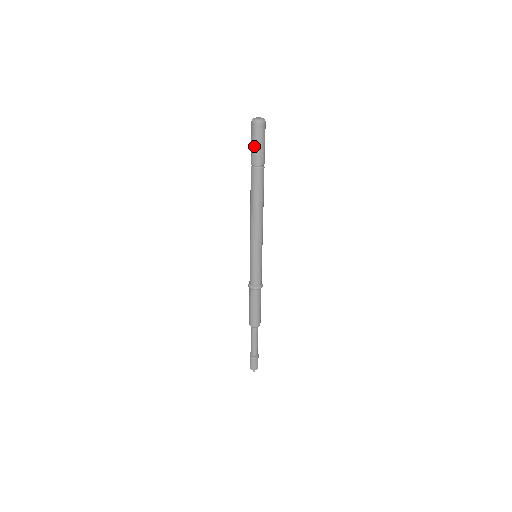
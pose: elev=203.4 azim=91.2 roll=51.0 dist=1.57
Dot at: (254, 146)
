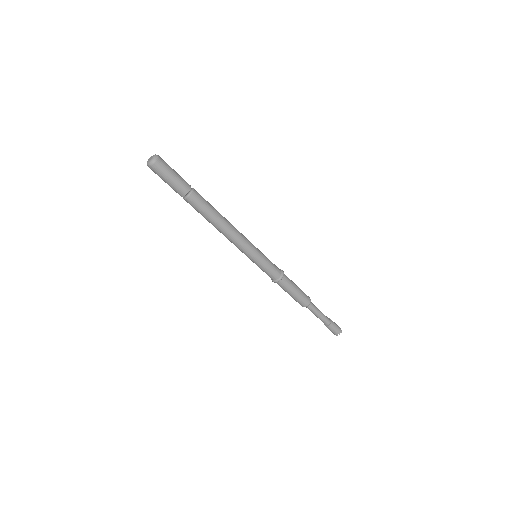
Dot at: occluded
